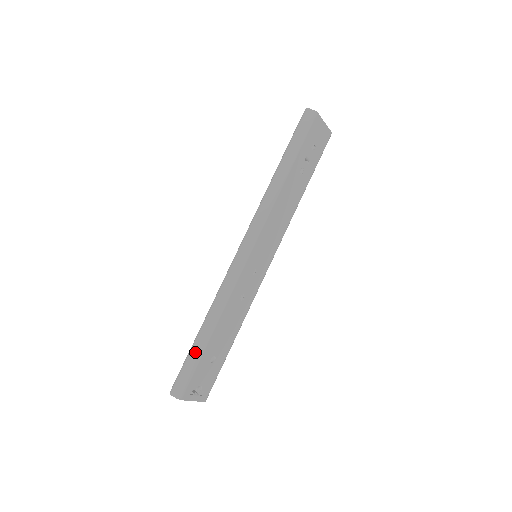
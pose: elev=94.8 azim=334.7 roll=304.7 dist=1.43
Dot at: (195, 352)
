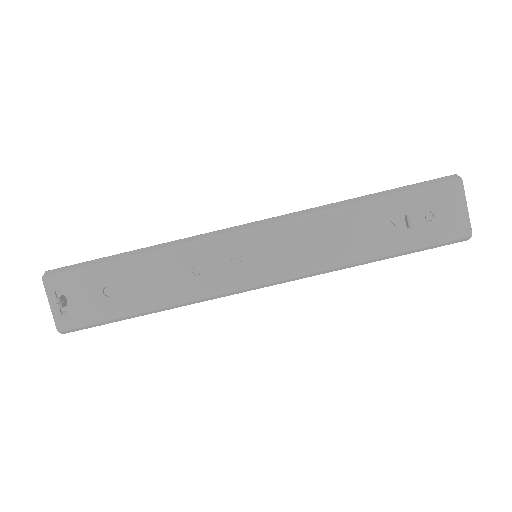
Dot at: (104, 259)
